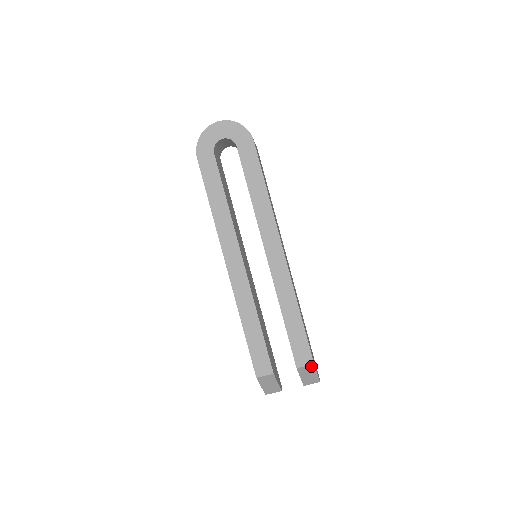
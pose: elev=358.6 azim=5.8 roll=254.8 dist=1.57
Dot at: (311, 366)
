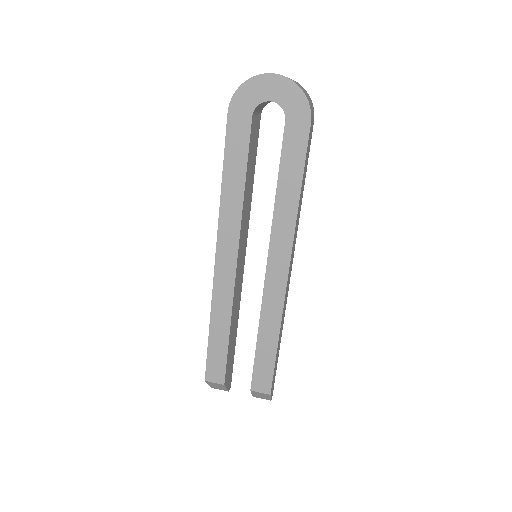
Dot at: (266, 394)
